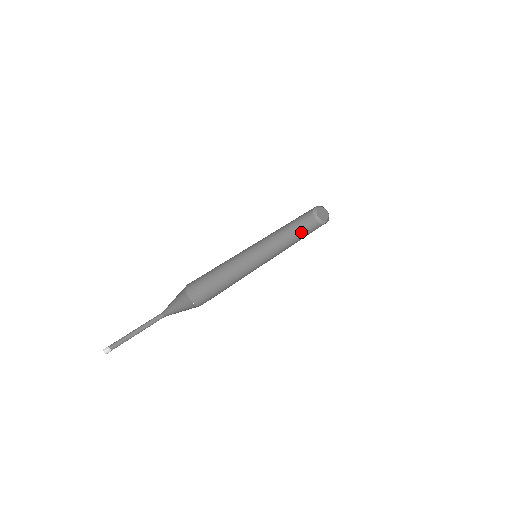
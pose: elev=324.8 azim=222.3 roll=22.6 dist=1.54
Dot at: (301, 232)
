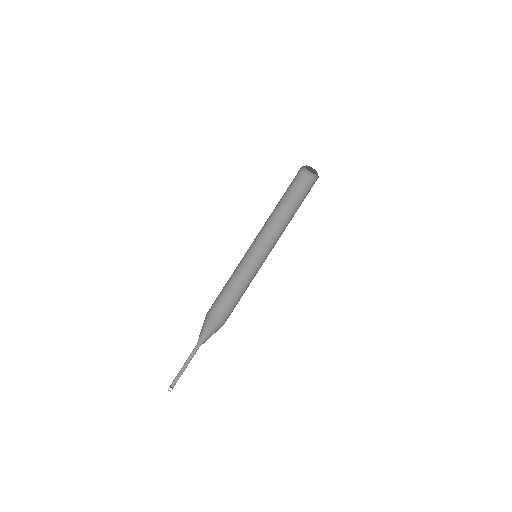
Dot at: (290, 195)
